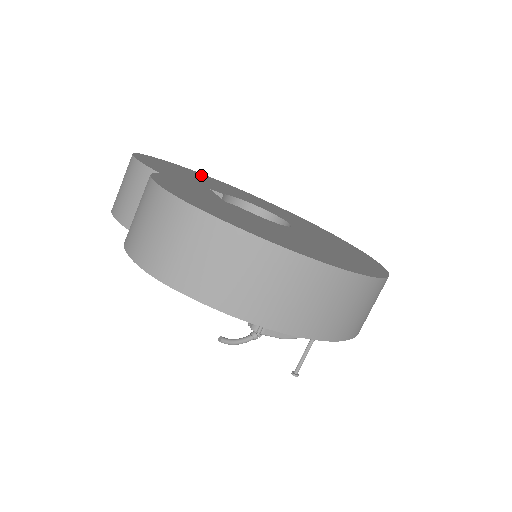
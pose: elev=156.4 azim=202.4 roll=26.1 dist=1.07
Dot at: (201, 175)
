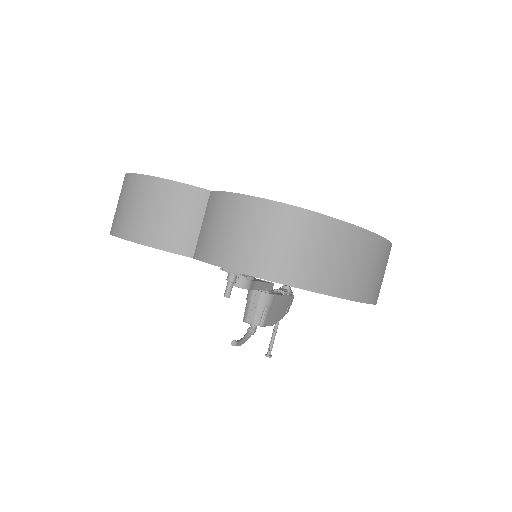
Dot at: occluded
